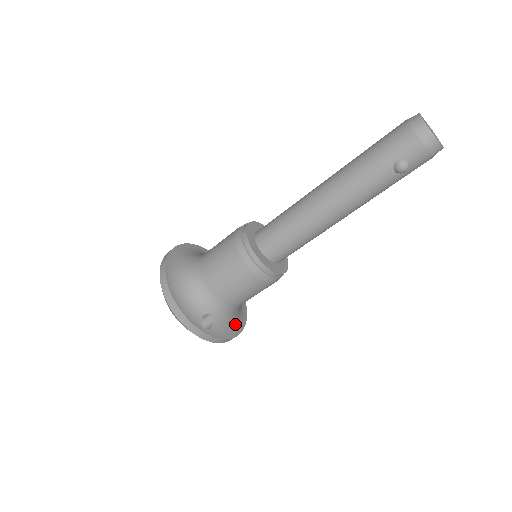
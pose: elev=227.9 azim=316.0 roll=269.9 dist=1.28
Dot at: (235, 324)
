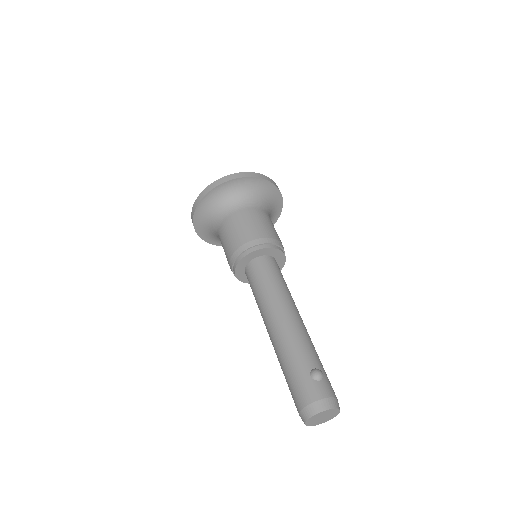
Dot at: occluded
